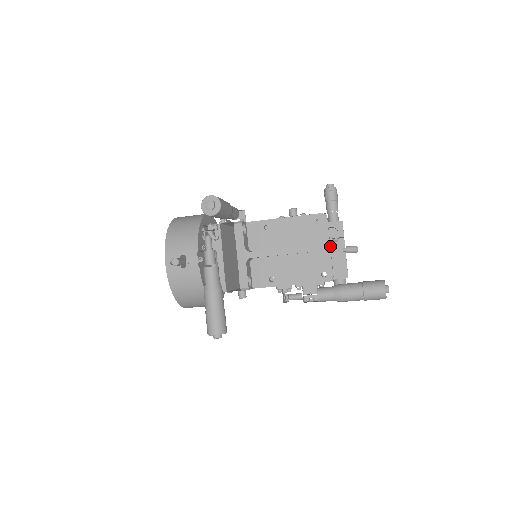
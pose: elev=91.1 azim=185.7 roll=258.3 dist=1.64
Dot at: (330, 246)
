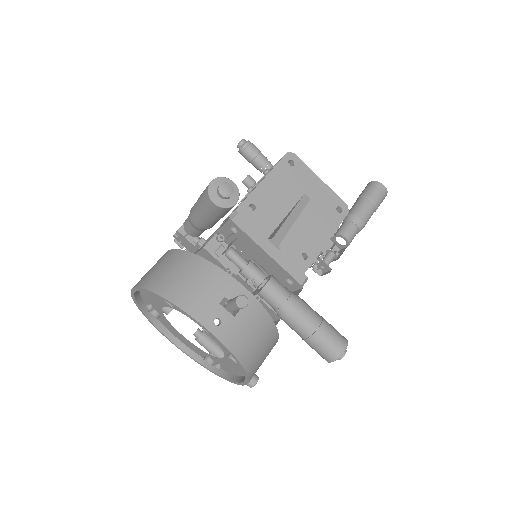
Dot at: occluded
